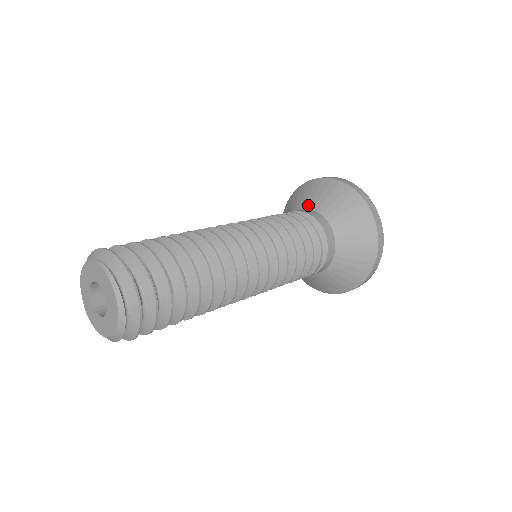
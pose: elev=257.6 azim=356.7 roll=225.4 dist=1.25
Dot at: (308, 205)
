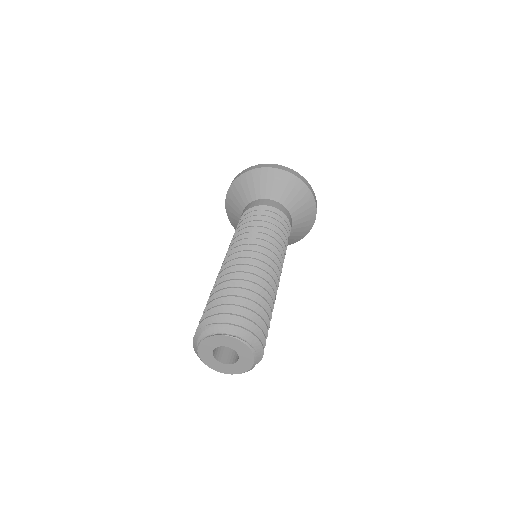
Dot at: (284, 201)
